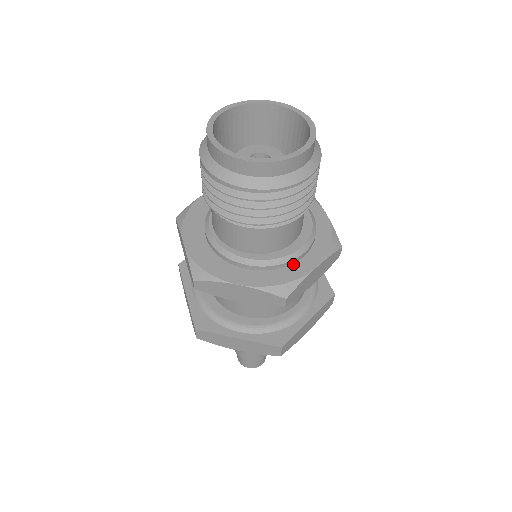
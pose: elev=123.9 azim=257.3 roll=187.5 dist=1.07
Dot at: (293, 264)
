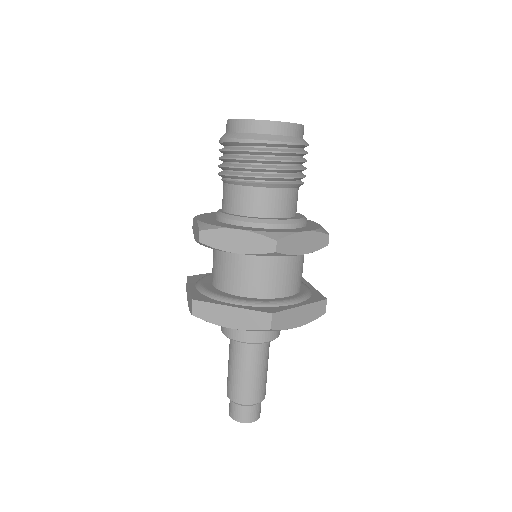
Dot at: (285, 229)
